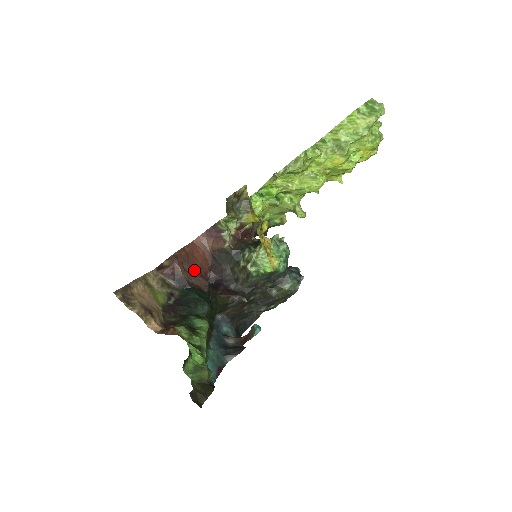
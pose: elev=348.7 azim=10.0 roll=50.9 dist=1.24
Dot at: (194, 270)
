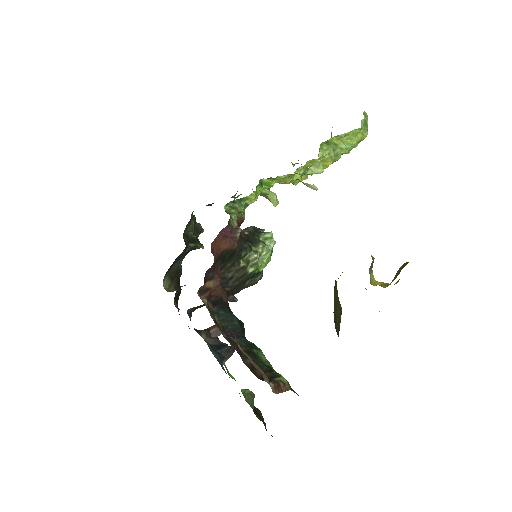
Dot at: occluded
